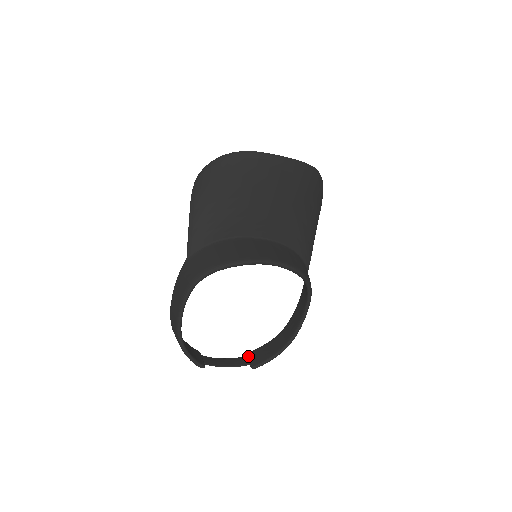
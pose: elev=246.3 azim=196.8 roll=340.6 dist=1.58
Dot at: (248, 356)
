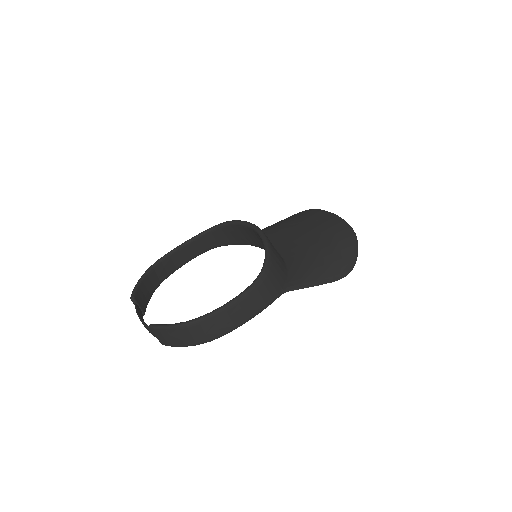
Dot at: occluded
